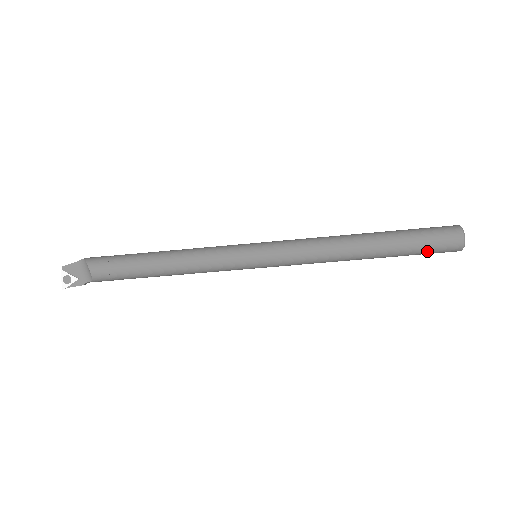
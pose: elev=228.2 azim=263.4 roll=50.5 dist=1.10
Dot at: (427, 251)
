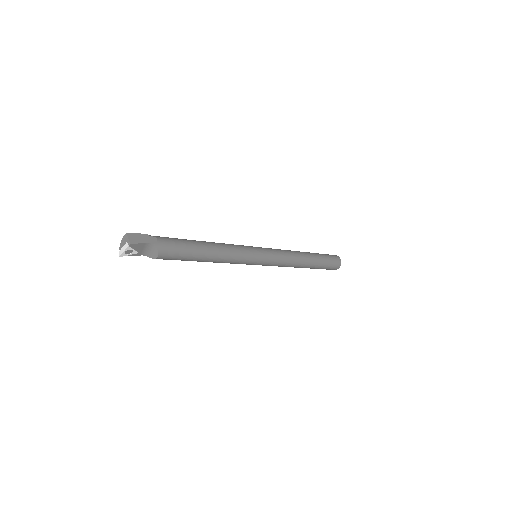
Dot at: occluded
